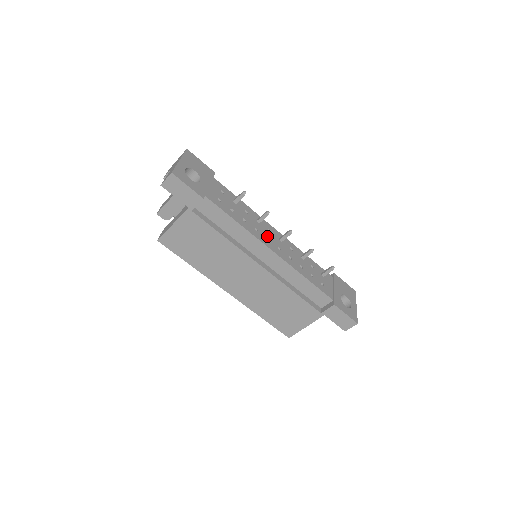
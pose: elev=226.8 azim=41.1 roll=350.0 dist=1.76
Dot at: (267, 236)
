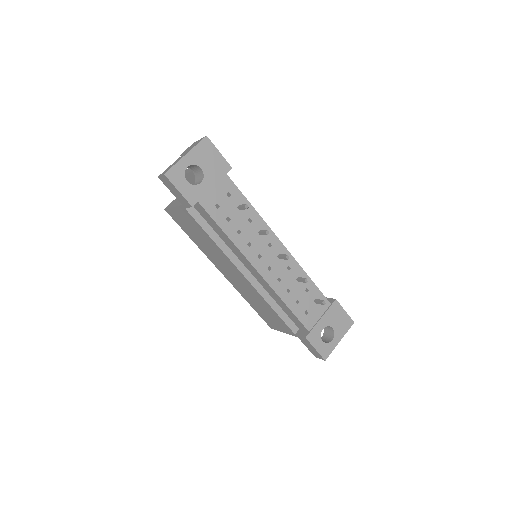
Dot at: (261, 252)
